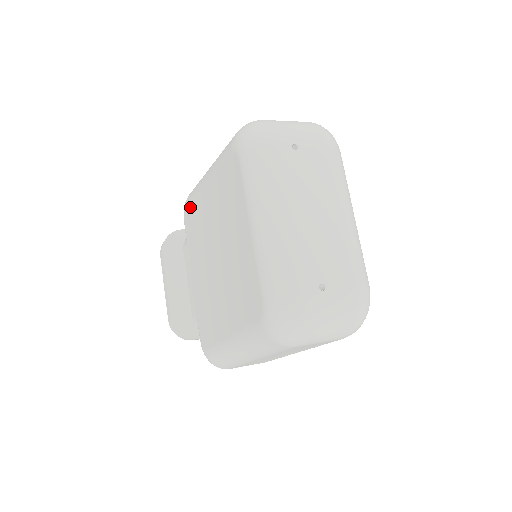
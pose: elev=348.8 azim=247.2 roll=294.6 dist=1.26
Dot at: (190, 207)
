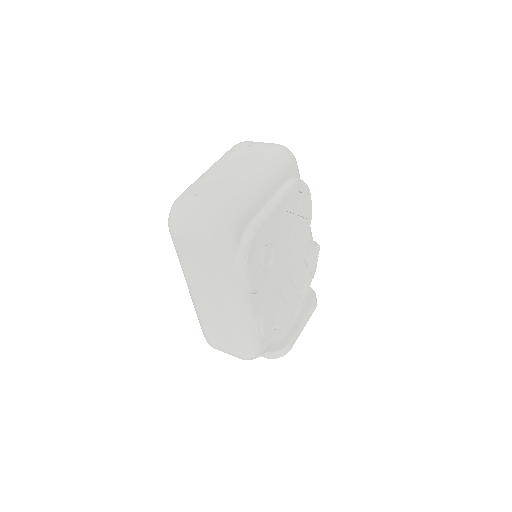
Dot at: occluded
